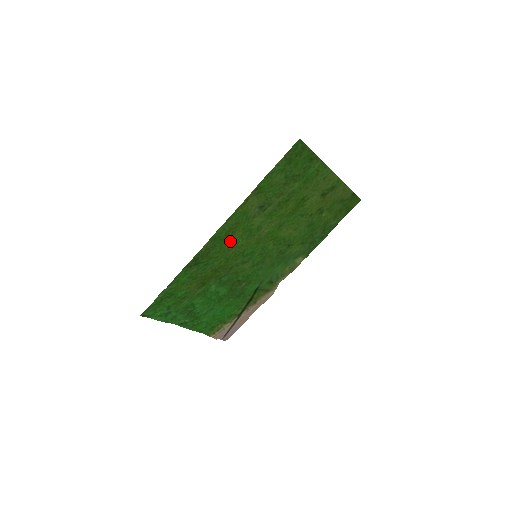
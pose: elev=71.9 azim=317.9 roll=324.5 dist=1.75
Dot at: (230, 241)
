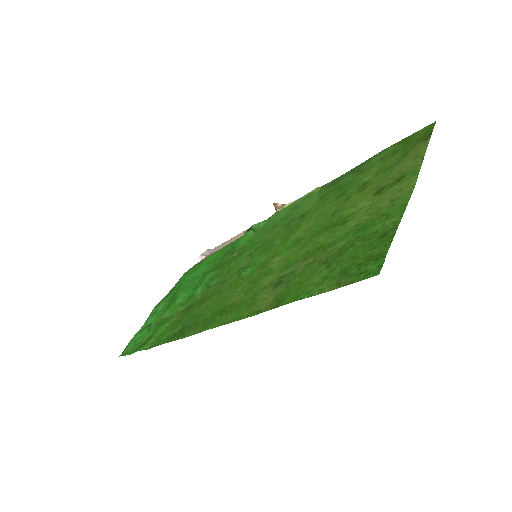
Dot at: (225, 303)
